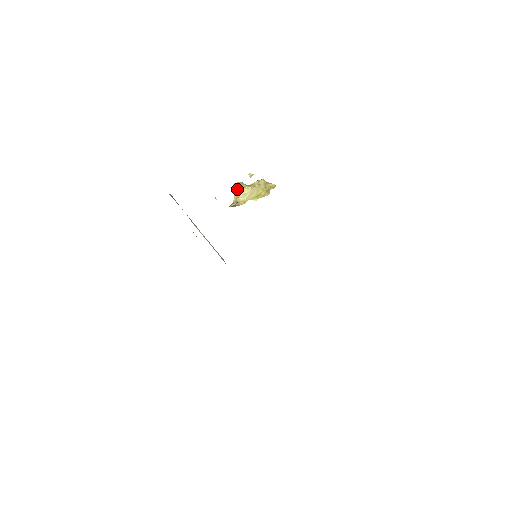
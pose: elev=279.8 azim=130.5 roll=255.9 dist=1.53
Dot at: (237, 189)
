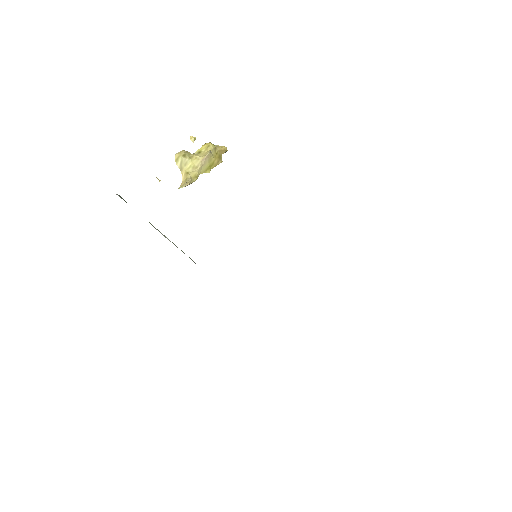
Dot at: (183, 162)
